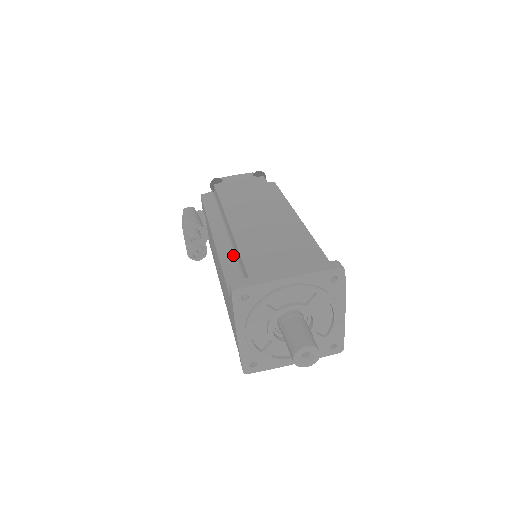
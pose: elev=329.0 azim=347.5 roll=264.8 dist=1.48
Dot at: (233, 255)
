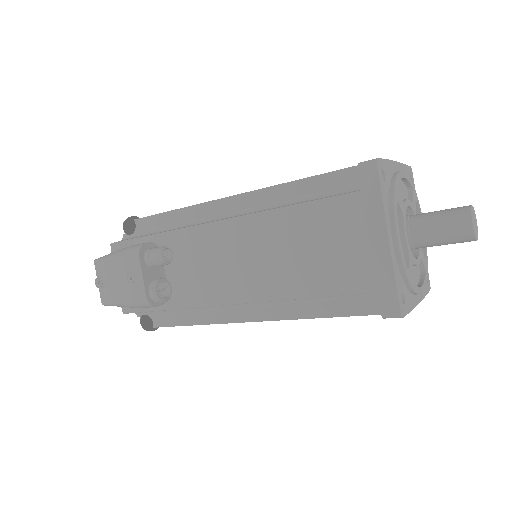
Dot at: (279, 205)
